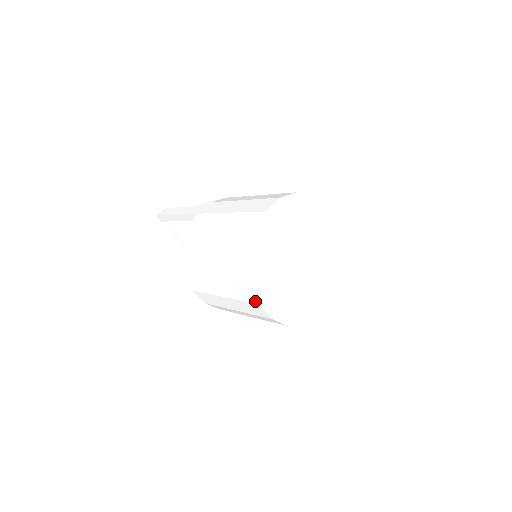
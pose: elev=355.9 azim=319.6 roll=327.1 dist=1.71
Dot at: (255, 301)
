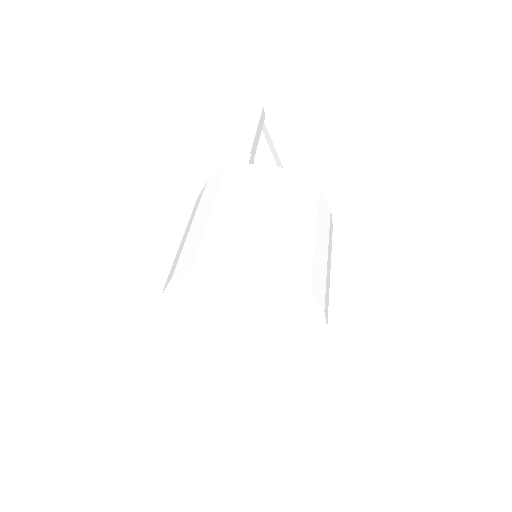
Dot at: occluded
